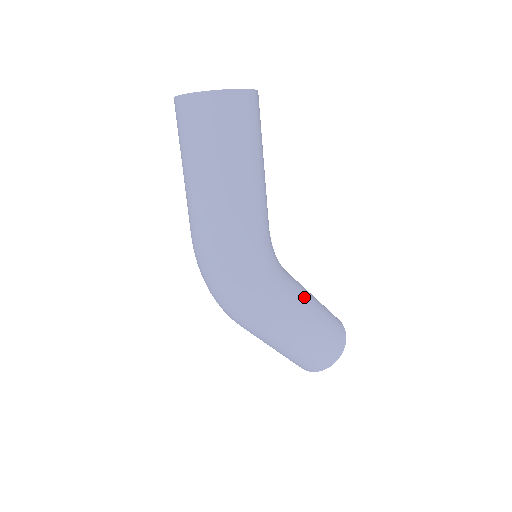
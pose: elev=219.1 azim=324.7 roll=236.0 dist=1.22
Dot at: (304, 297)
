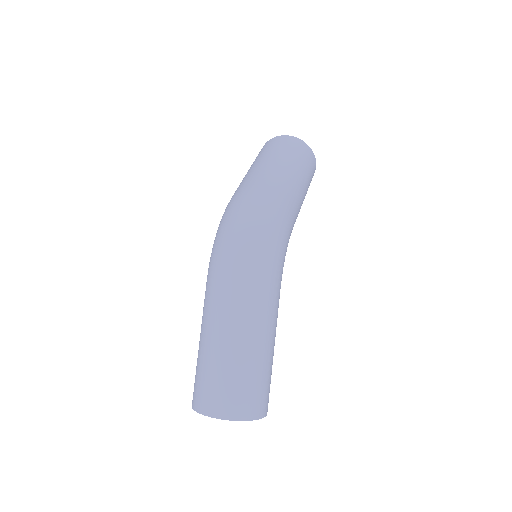
Dot at: occluded
